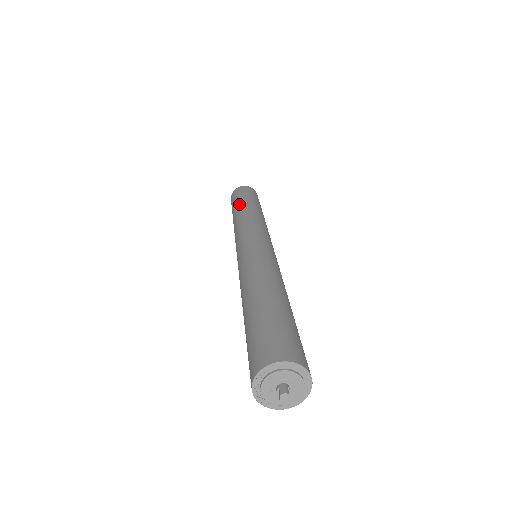
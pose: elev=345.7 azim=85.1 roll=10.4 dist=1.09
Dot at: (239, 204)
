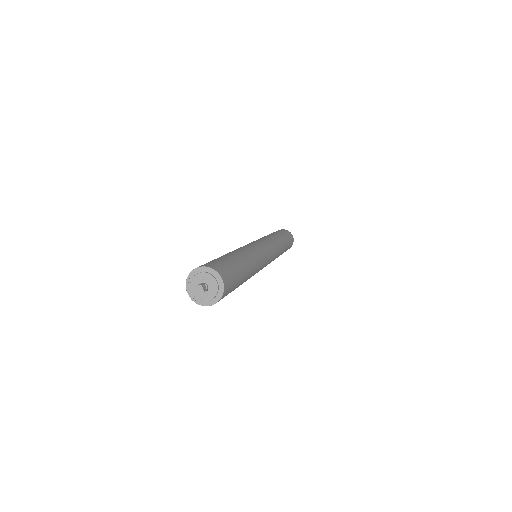
Dot at: occluded
